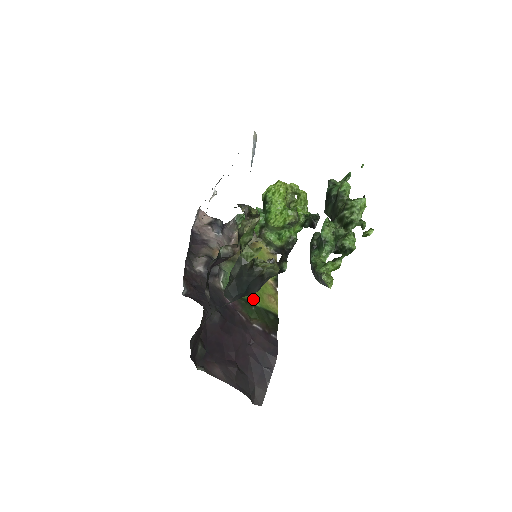
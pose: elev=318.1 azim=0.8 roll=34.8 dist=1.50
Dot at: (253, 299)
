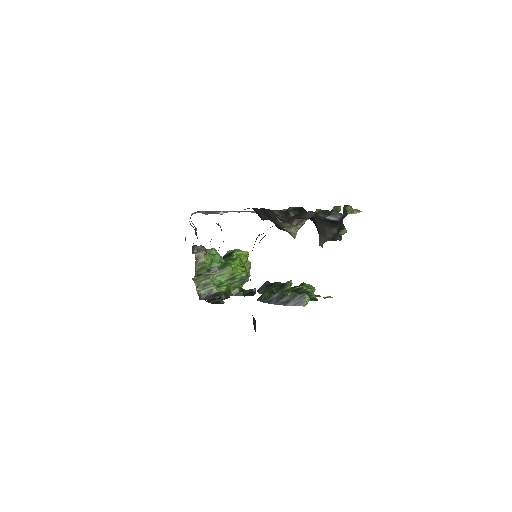
Dot at: occluded
